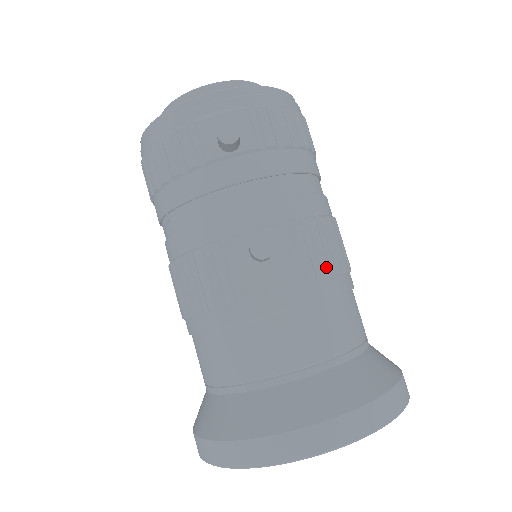
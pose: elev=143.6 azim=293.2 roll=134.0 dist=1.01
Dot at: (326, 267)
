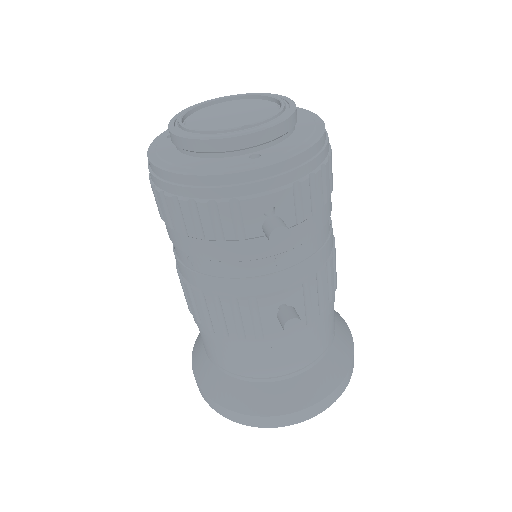
Dot at: (327, 302)
